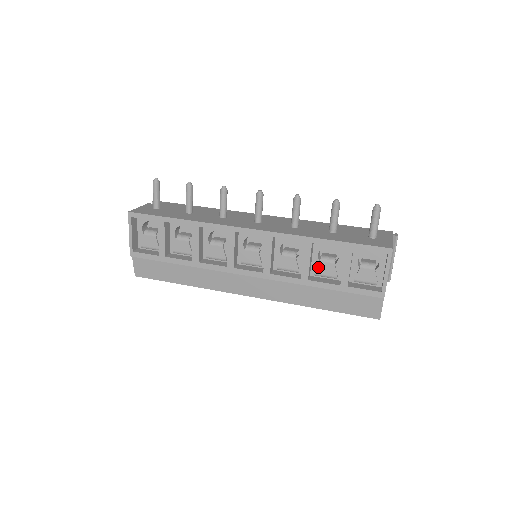
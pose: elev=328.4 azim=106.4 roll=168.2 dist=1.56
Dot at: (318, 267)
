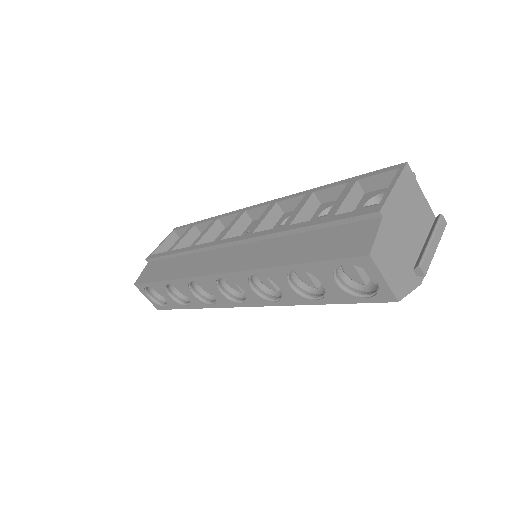
Dot at: occluded
